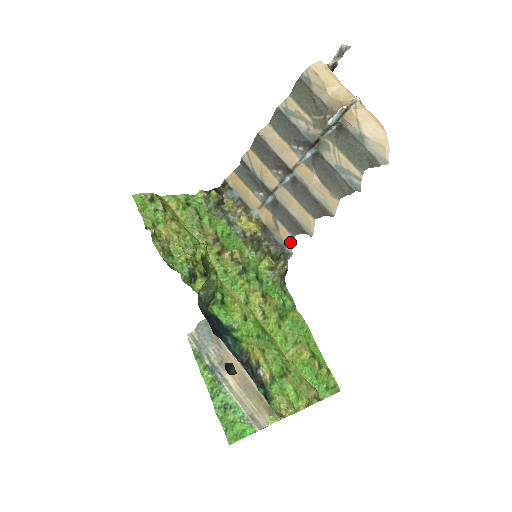
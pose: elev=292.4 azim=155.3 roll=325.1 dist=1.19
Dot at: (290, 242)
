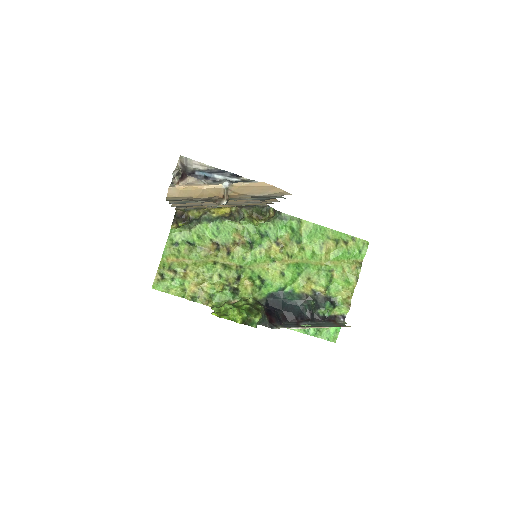
Dot at: occluded
